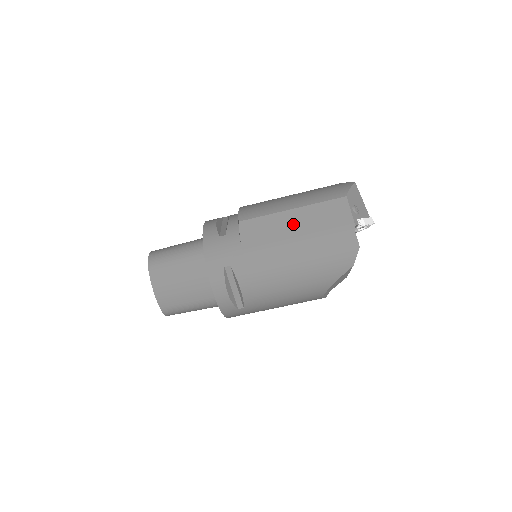
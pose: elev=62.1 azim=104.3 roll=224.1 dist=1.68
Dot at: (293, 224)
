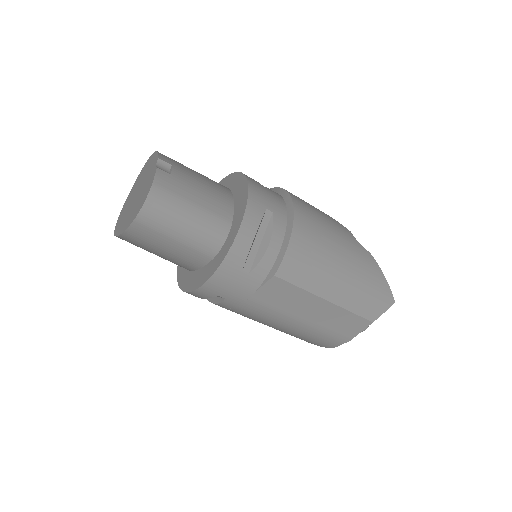
Dot at: (313, 311)
